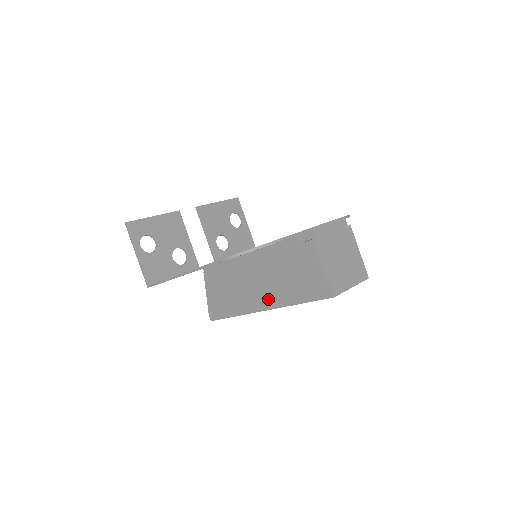
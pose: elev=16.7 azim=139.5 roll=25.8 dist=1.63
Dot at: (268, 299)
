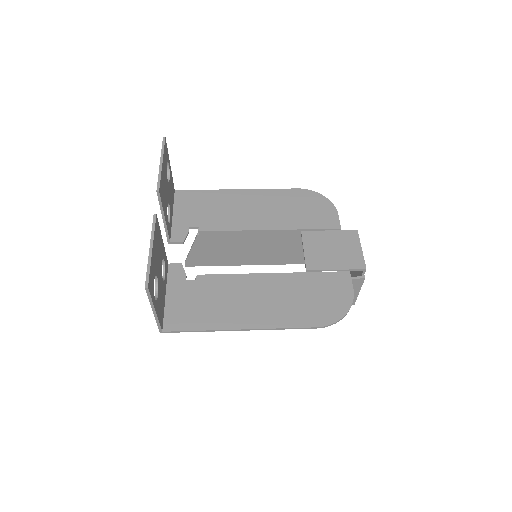
Dot at: occluded
